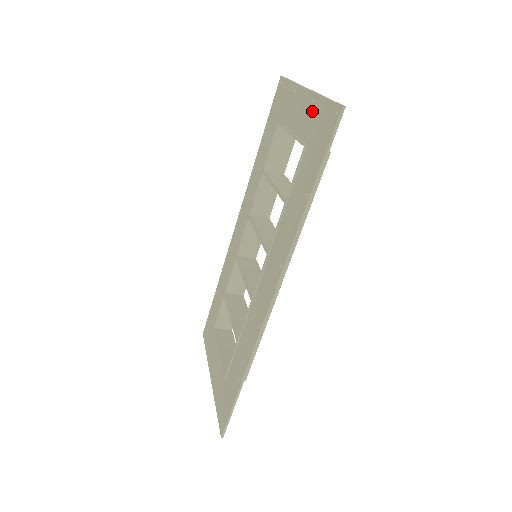
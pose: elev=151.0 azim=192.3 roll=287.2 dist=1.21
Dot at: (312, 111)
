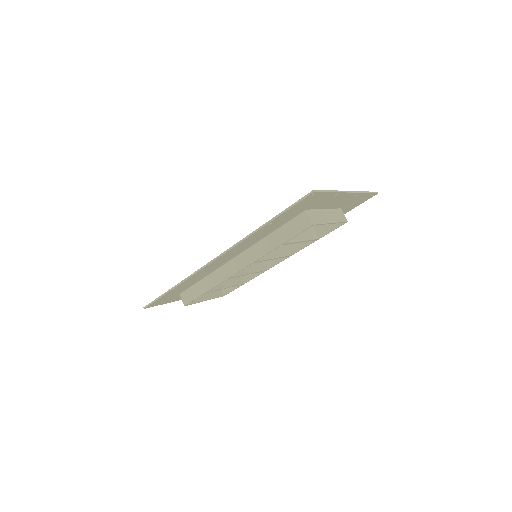
Dot at: occluded
